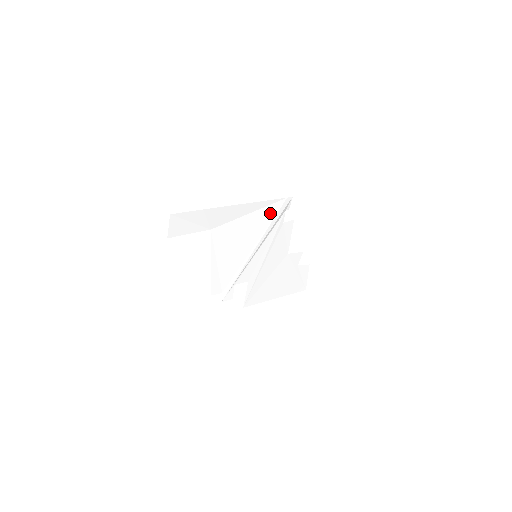
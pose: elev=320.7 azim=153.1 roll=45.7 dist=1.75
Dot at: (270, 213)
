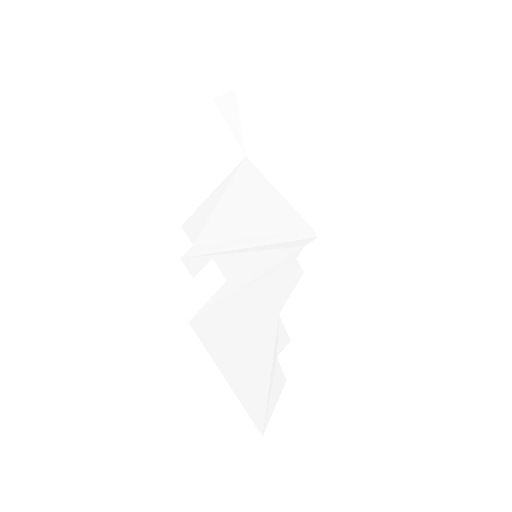
Dot at: (295, 223)
